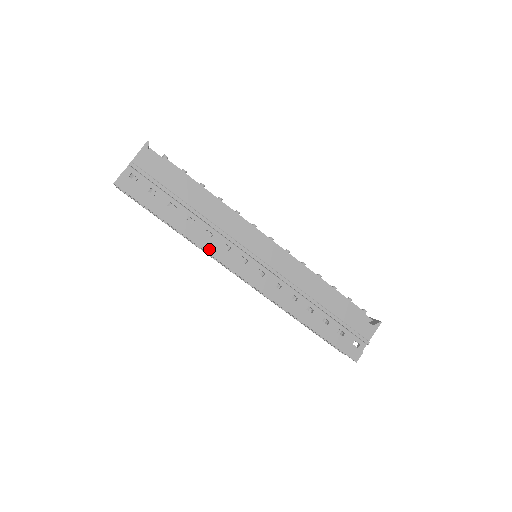
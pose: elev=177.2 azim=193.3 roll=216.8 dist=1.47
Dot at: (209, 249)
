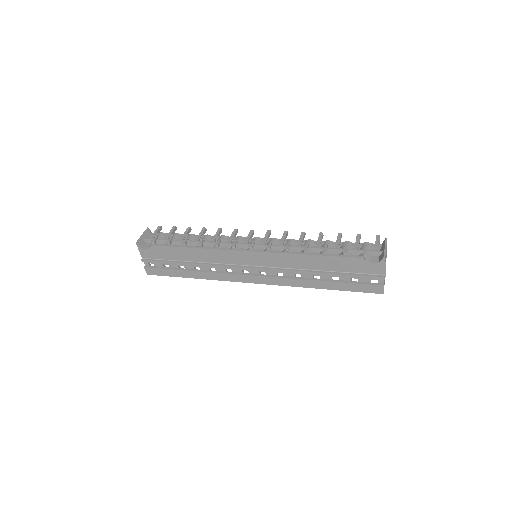
Dot at: (220, 278)
